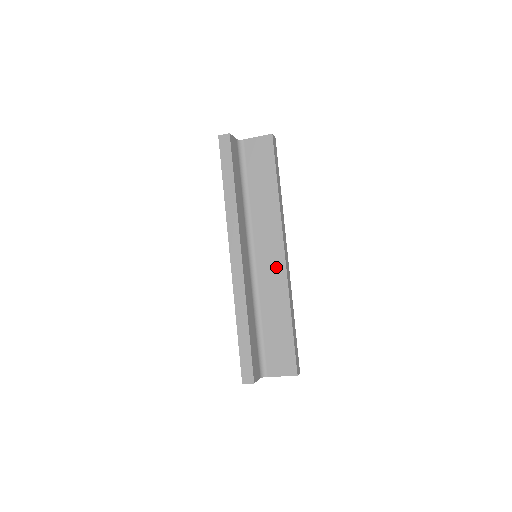
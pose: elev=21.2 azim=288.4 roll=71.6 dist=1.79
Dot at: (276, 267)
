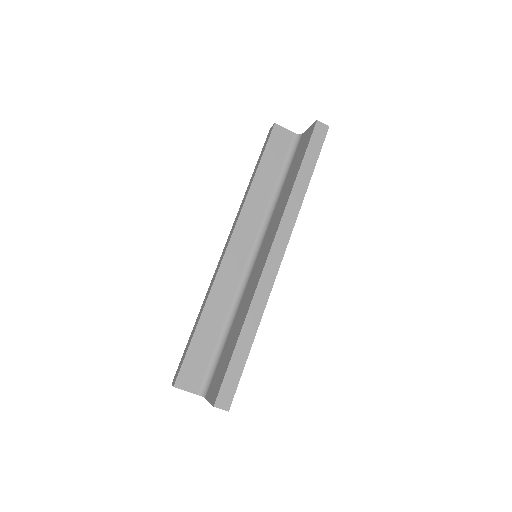
Dot at: (259, 269)
